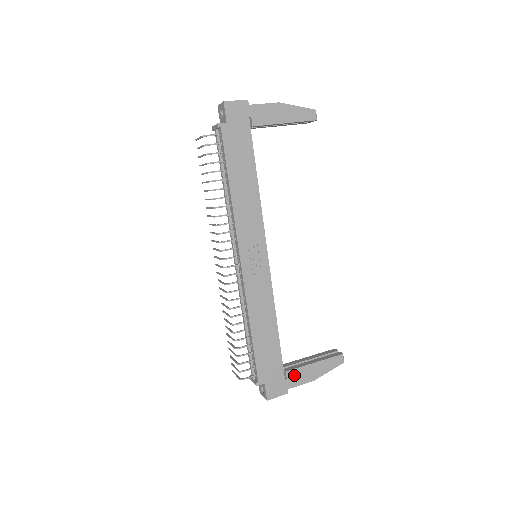
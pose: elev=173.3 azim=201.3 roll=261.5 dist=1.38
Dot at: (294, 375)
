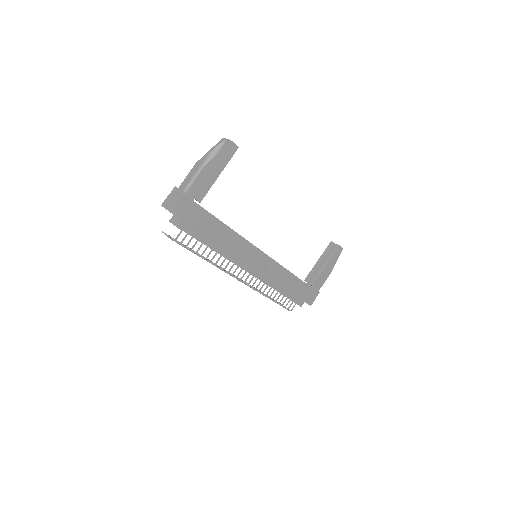
Dot at: (318, 283)
